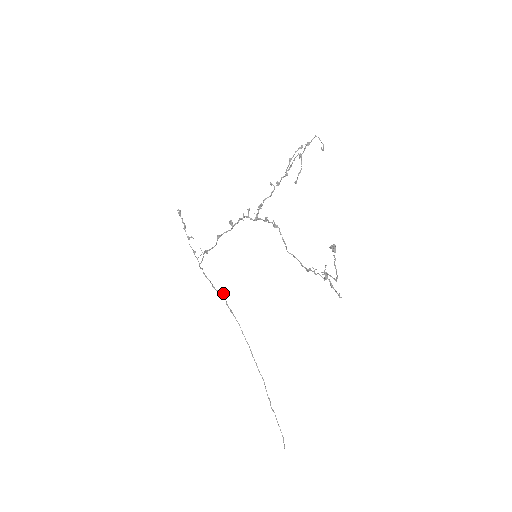
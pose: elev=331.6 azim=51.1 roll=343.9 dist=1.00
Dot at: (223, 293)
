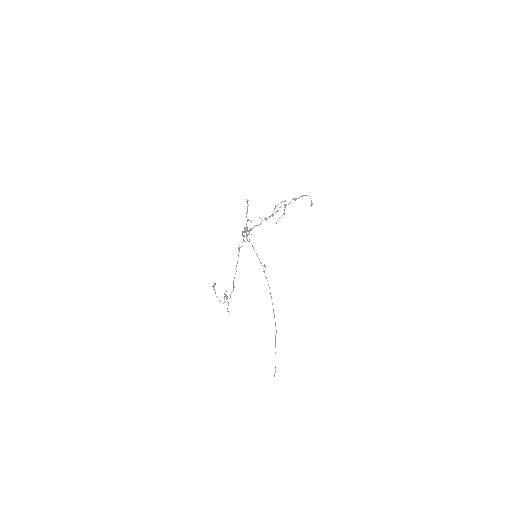
Dot at: (264, 264)
